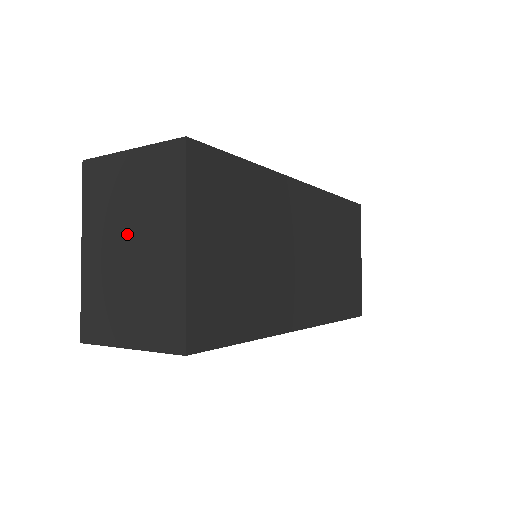
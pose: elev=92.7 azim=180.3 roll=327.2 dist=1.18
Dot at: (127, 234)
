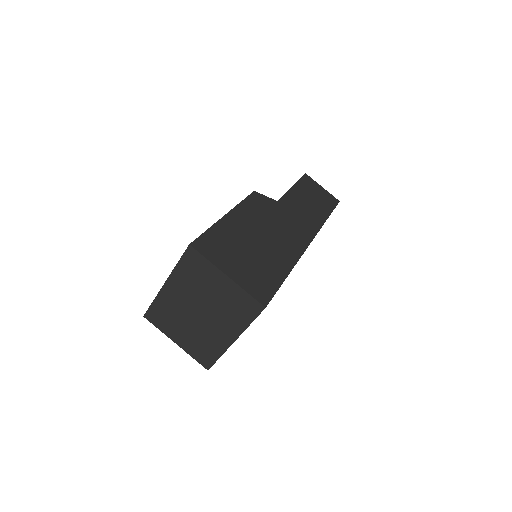
Dot at: (202, 307)
